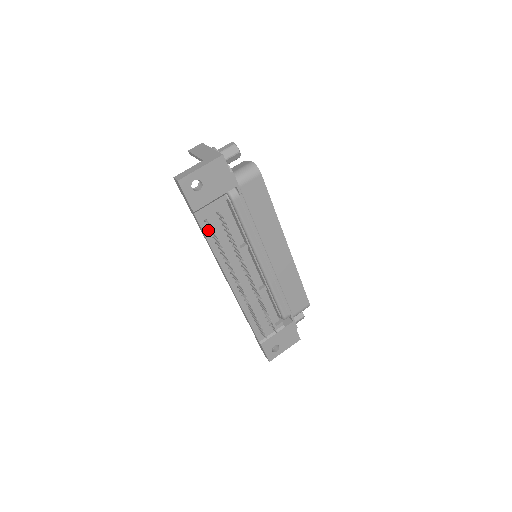
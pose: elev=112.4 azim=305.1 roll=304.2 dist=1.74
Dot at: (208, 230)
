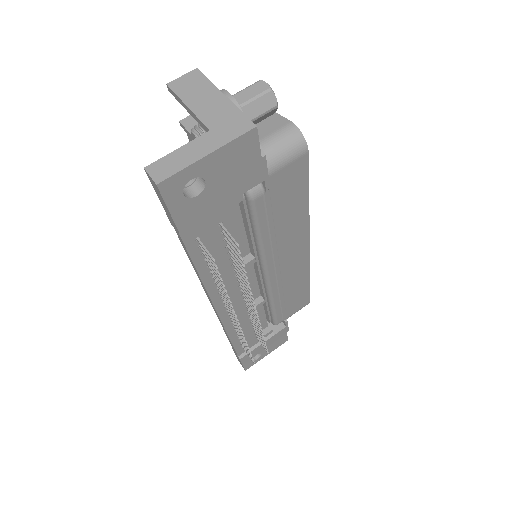
Dot at: (199, 251)
